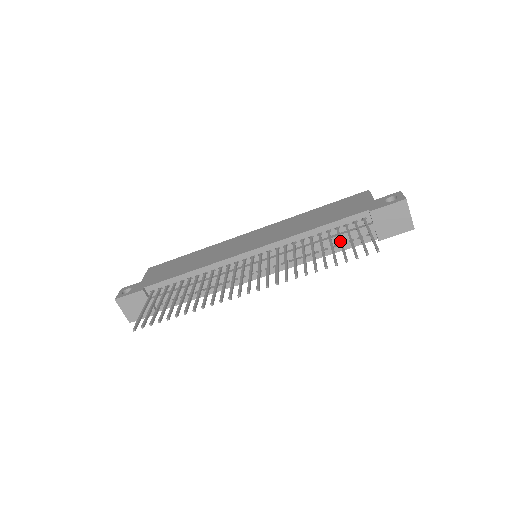
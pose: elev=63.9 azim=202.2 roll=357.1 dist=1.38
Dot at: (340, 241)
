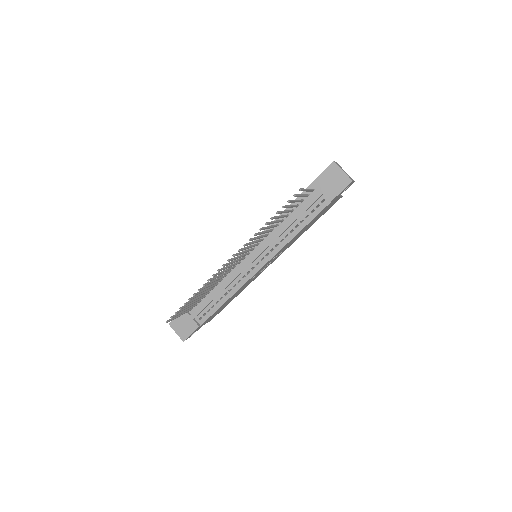
Dot at: occluded
